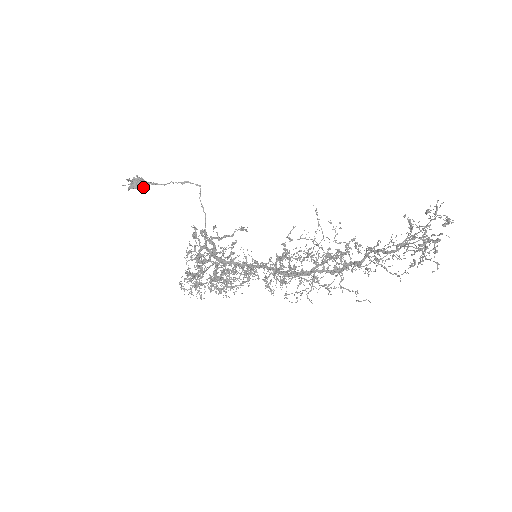
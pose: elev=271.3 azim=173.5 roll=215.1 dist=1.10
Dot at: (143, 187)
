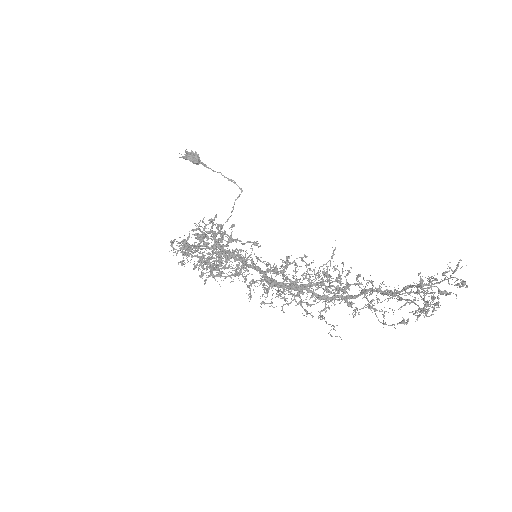
Dot at: (195, 162)
